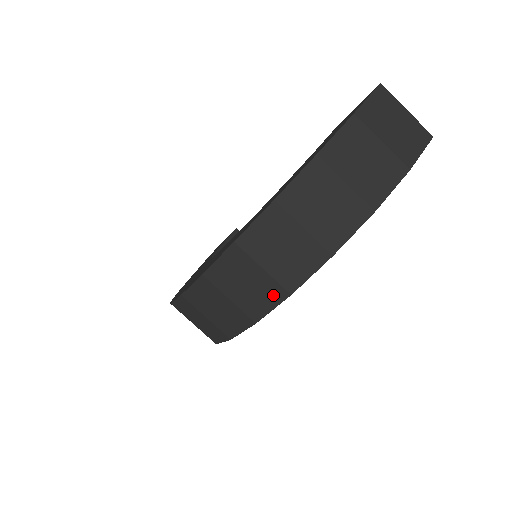
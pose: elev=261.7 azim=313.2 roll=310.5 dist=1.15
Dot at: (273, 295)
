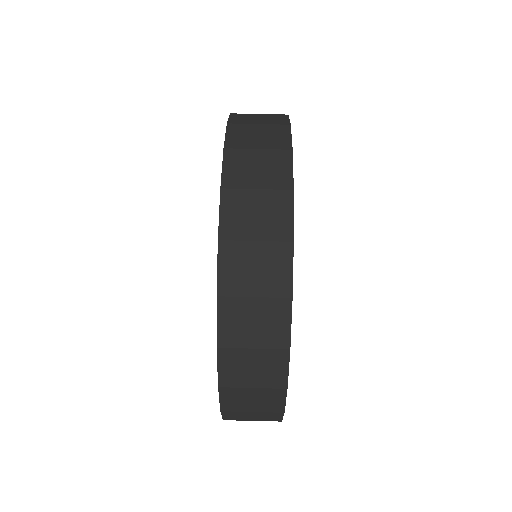
Dot at: (282, 160)
